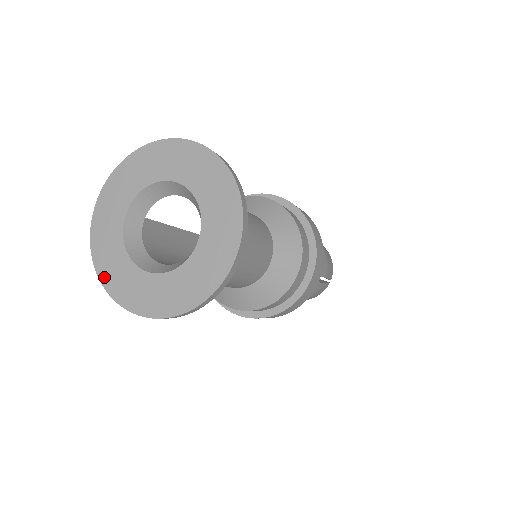
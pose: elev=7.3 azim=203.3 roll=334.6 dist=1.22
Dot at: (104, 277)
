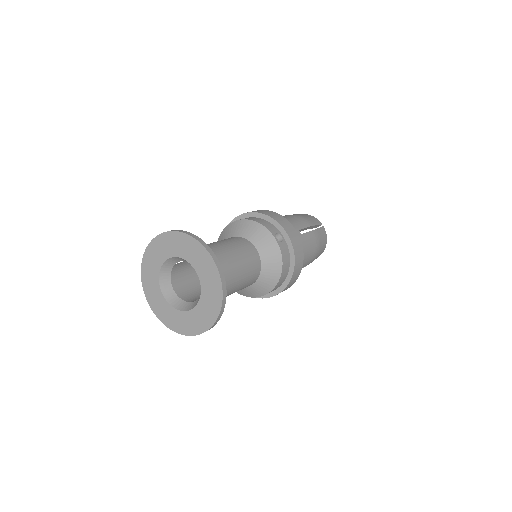
Dot at: (144, 283)
